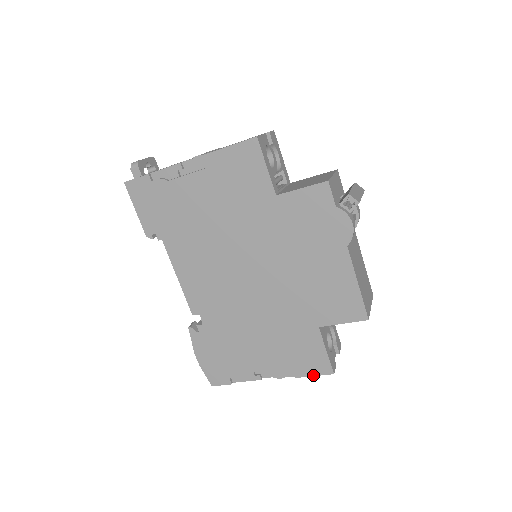
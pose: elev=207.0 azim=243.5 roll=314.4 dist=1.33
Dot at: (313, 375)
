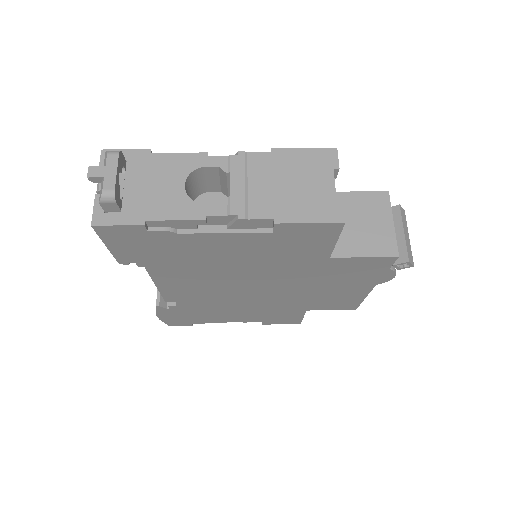
Dot at: occluded
